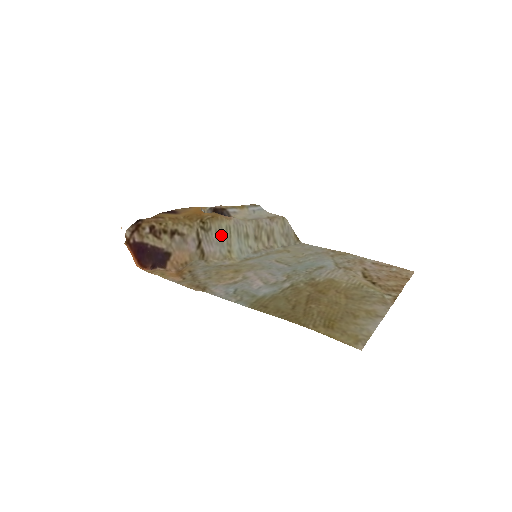
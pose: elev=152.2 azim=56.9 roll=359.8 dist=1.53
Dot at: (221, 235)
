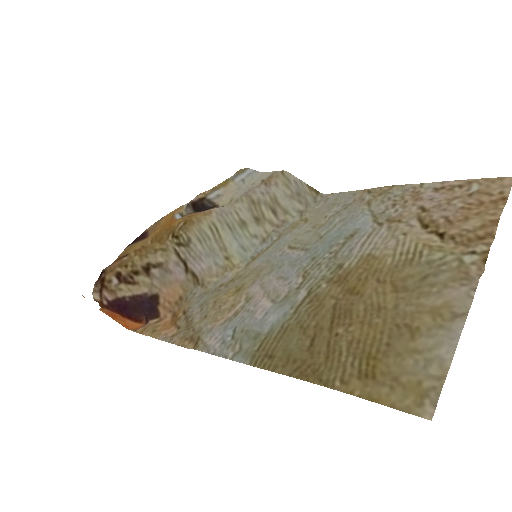
Dot at: (207, 241)
